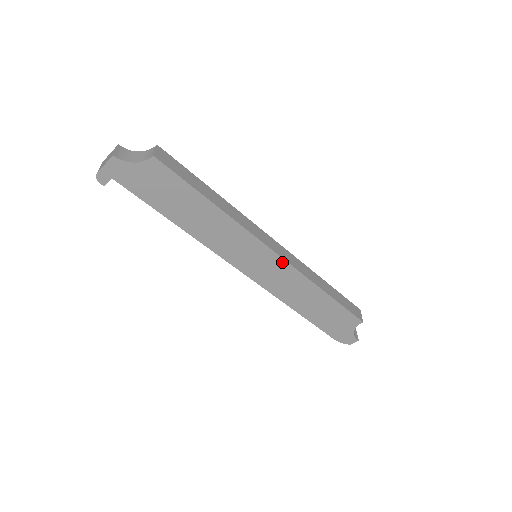
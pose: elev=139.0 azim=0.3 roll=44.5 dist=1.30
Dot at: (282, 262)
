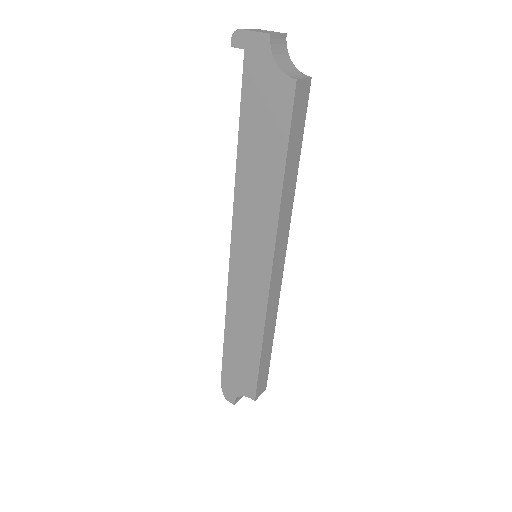
Dot at: (266, 287)
